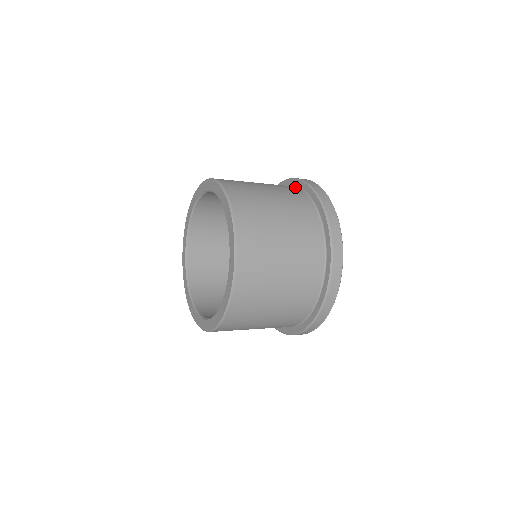
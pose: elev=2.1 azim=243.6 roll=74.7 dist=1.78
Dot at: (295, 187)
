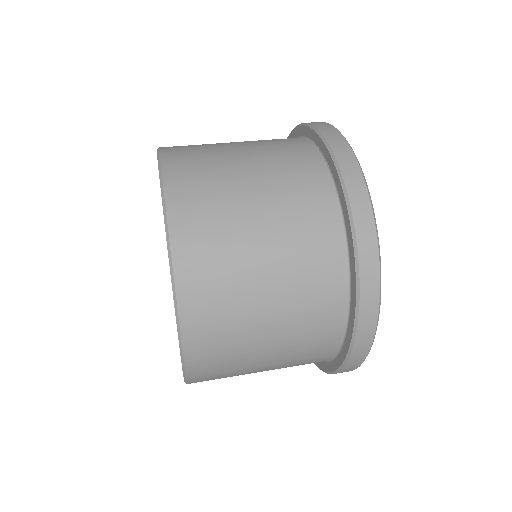
Dot at: (343, 298)
